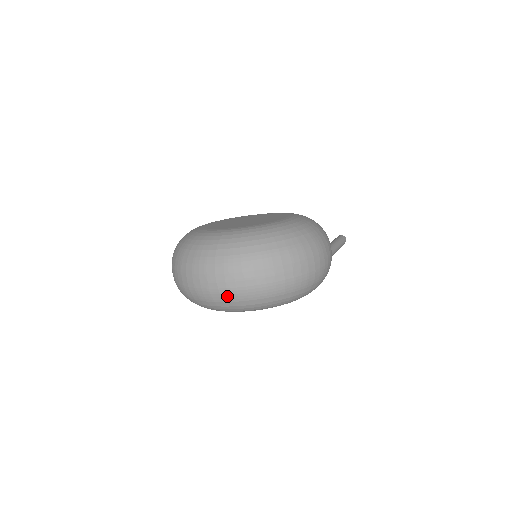
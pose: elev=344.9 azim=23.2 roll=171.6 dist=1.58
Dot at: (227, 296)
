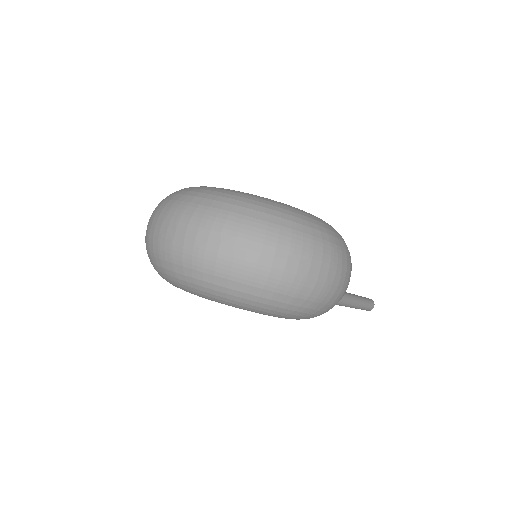
Dot at: (190, 258)
